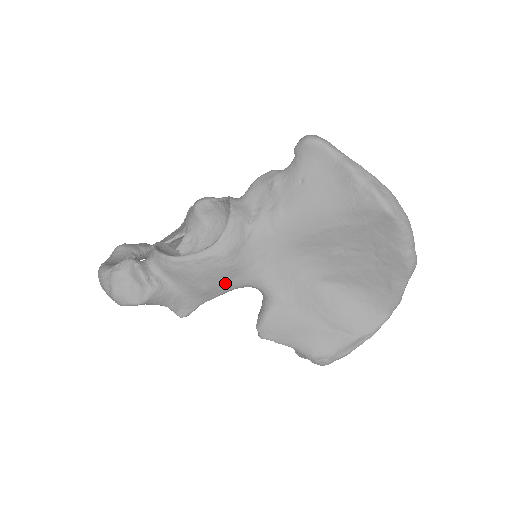
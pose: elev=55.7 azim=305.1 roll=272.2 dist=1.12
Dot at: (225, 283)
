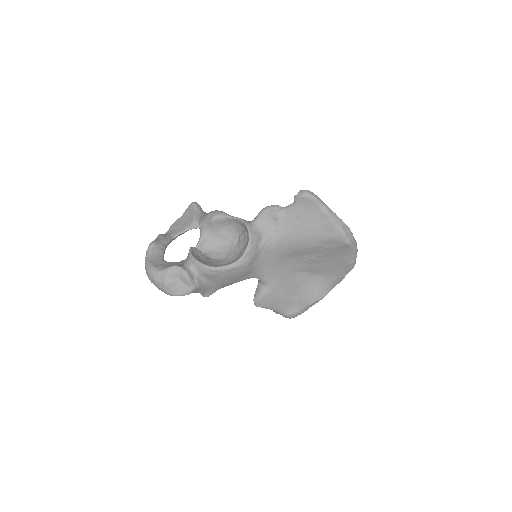
Dot at: (240, 278)
